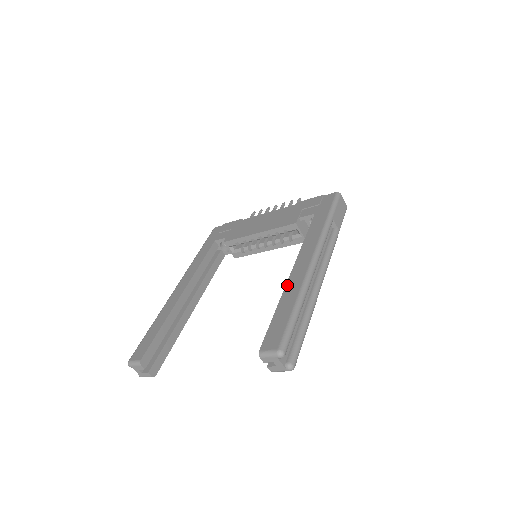
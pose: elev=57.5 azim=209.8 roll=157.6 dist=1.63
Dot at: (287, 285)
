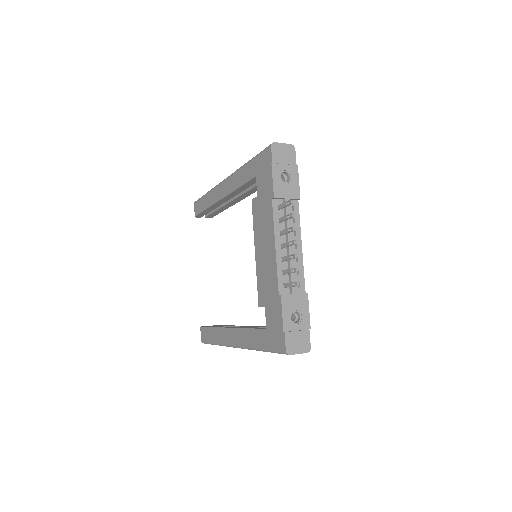
Dot at: (221, 329)
